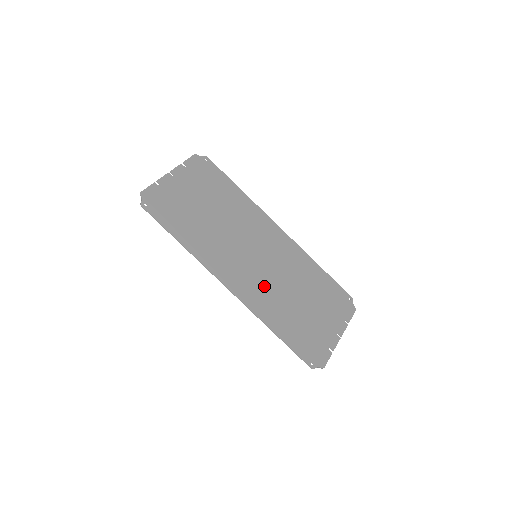
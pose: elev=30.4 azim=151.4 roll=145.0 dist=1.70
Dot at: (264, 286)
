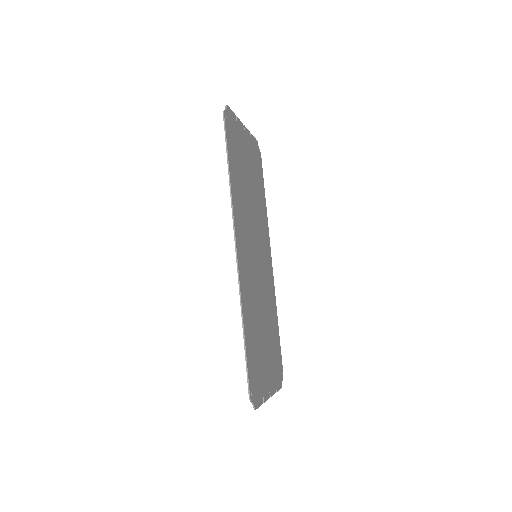
Dot at: (252, 284)
